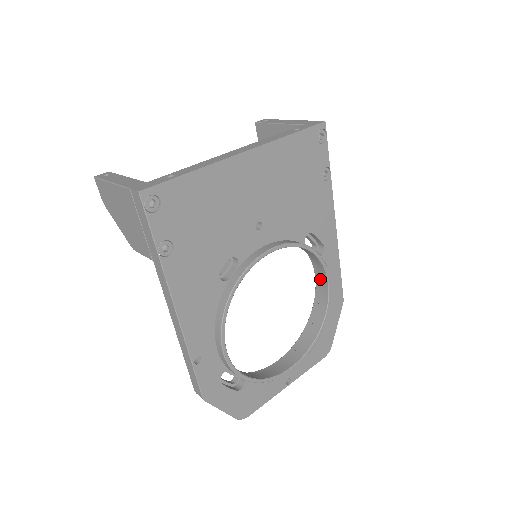
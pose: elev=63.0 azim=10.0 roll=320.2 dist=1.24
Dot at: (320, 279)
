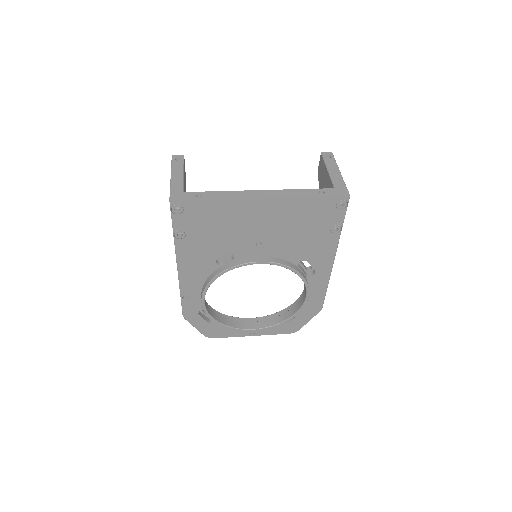
Dot at: (304, 289)
